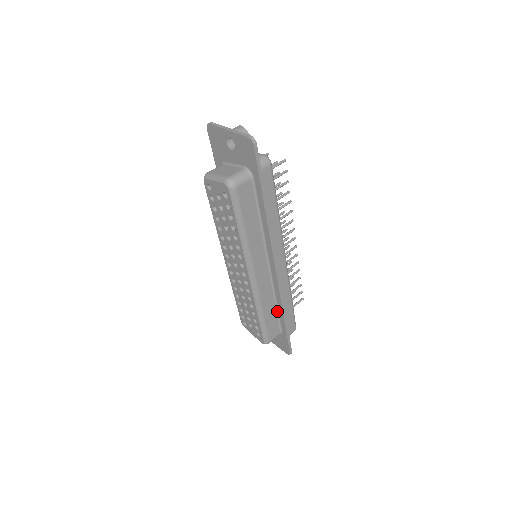
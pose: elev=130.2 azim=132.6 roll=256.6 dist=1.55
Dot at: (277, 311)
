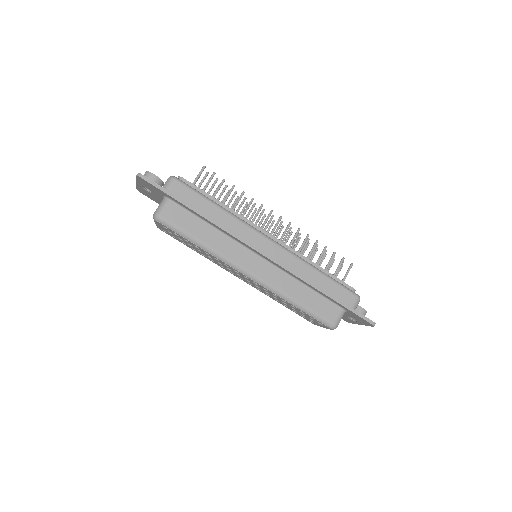
Dot at: (314, 291)
